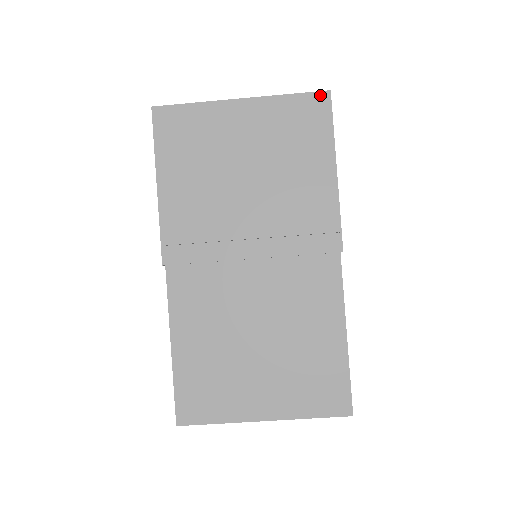
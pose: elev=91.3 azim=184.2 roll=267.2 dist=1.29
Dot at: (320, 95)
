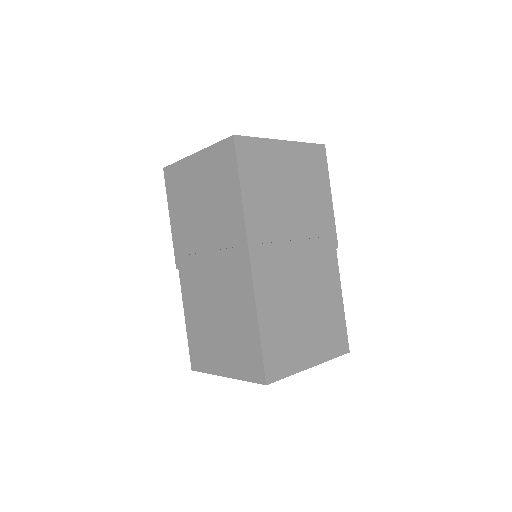
Dot at: (321, 147)
